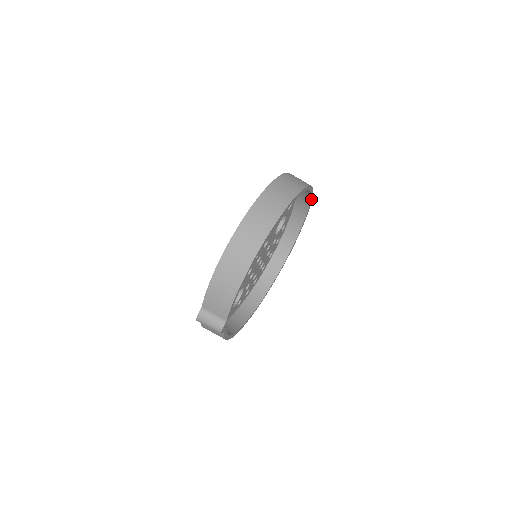
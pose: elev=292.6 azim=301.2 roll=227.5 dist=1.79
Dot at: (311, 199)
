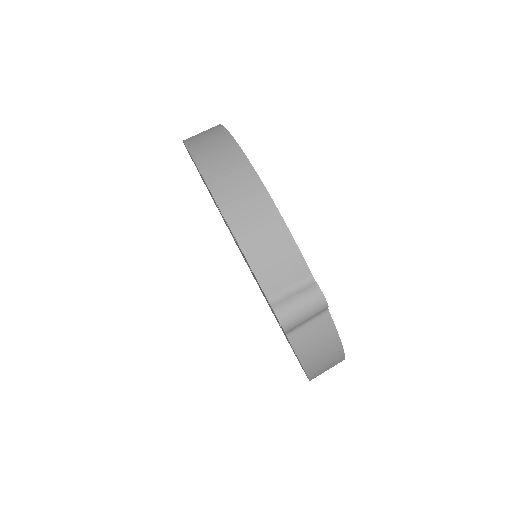
Dot at: occluded
